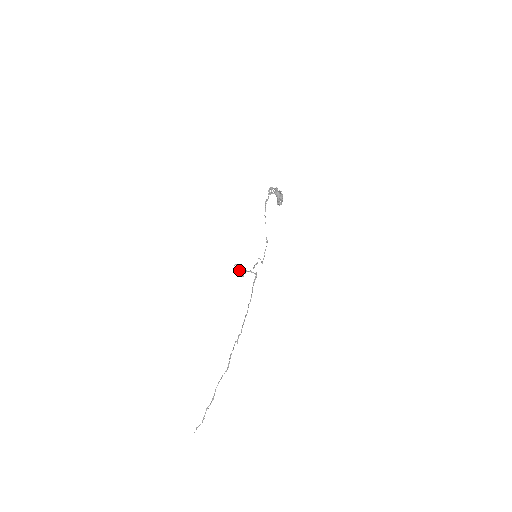
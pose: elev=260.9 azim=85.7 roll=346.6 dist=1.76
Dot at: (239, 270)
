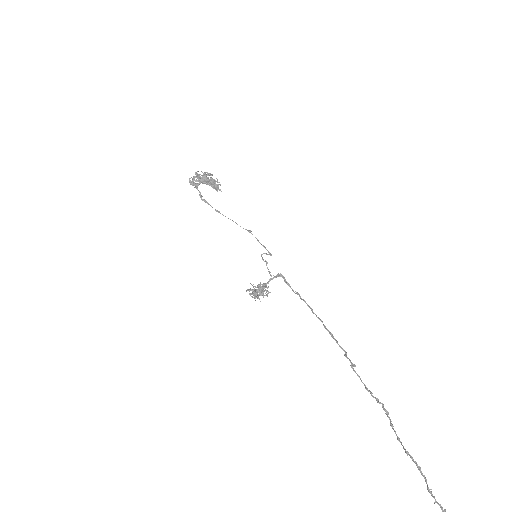
Dot at: (256, 291)
